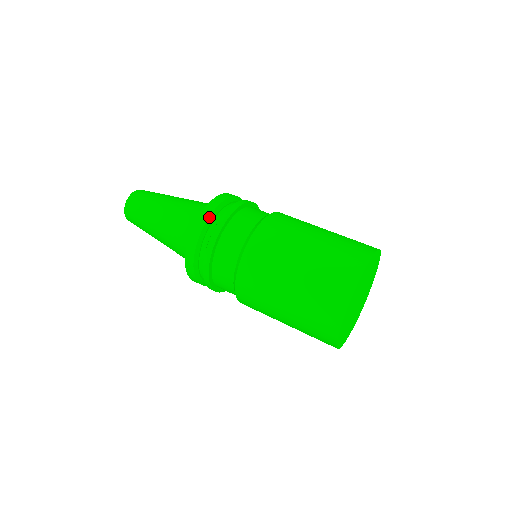
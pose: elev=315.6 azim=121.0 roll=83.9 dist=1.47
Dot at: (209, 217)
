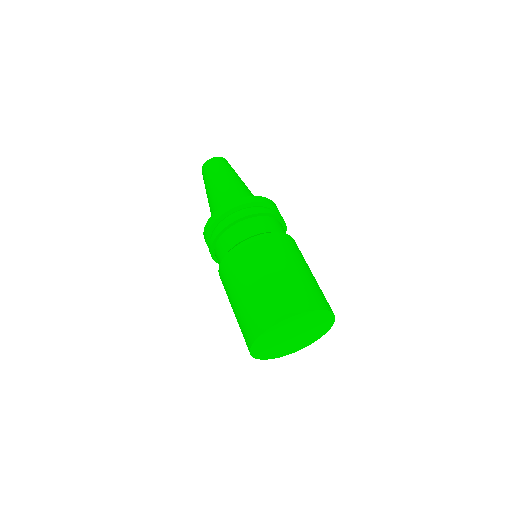
Dot at: (266, 203)
